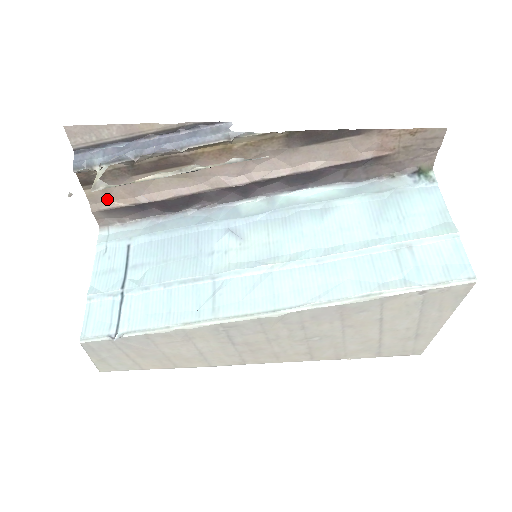
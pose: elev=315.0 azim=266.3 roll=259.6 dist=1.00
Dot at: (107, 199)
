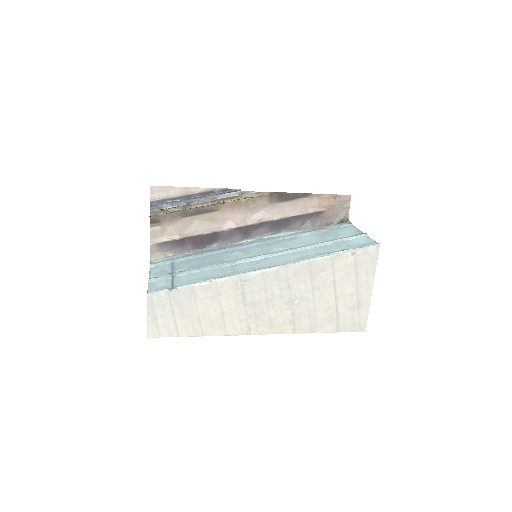
Dot at: (162, 236)
